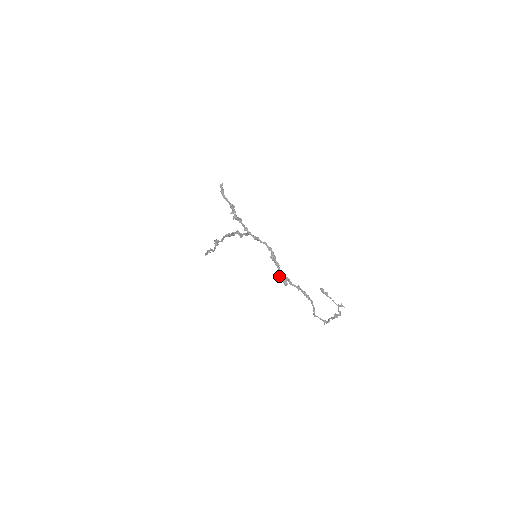
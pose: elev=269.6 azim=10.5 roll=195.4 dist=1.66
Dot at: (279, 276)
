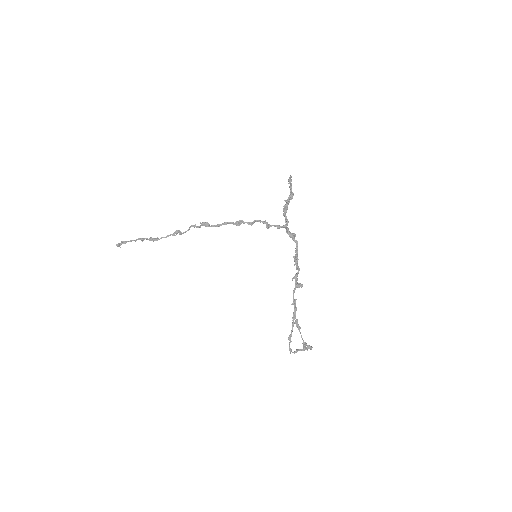
Dot at: (296, 276)
